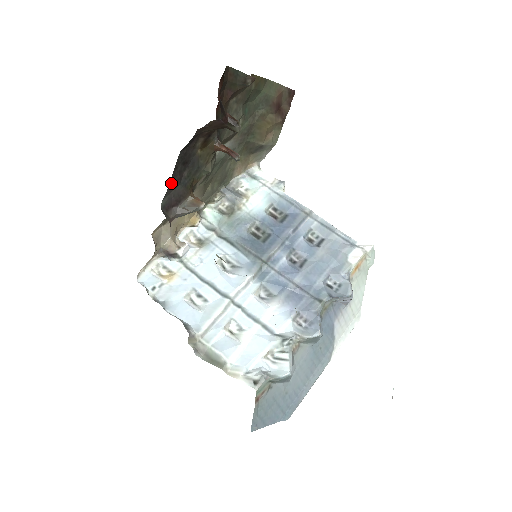
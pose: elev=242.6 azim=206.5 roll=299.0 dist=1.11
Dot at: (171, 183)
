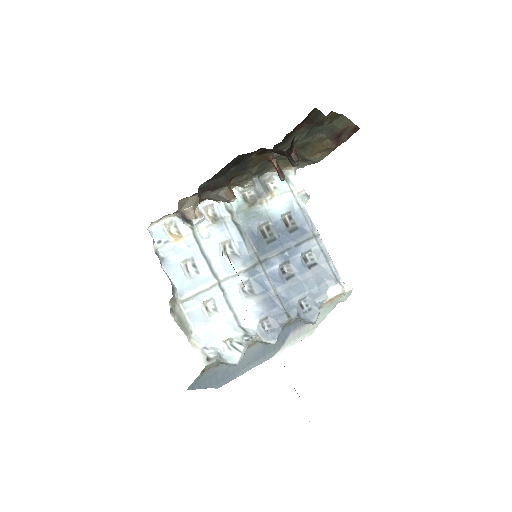
Dot at: (217, 174)
